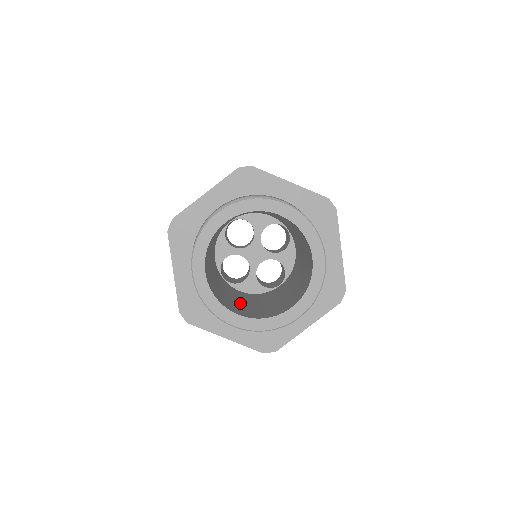
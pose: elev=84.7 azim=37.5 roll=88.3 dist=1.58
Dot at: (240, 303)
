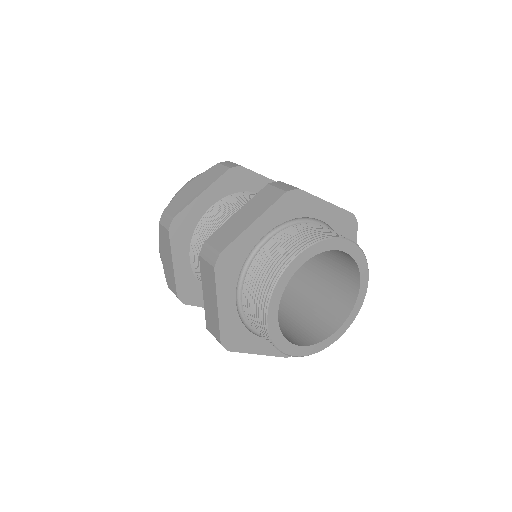
Dot at: occluded
